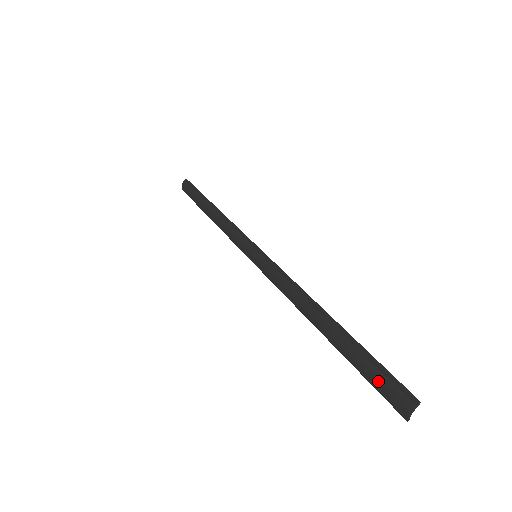
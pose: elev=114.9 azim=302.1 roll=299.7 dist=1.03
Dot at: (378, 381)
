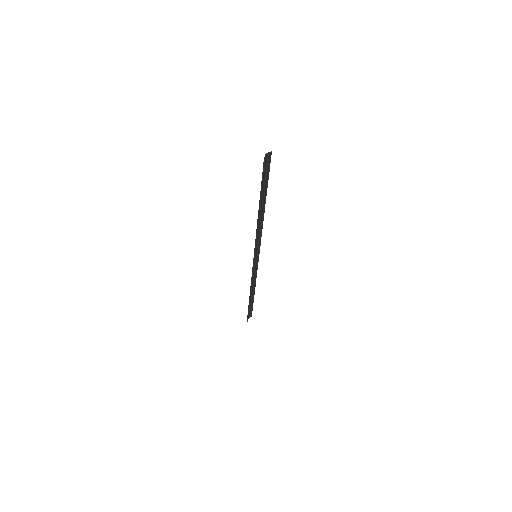
Dot at: occluded
